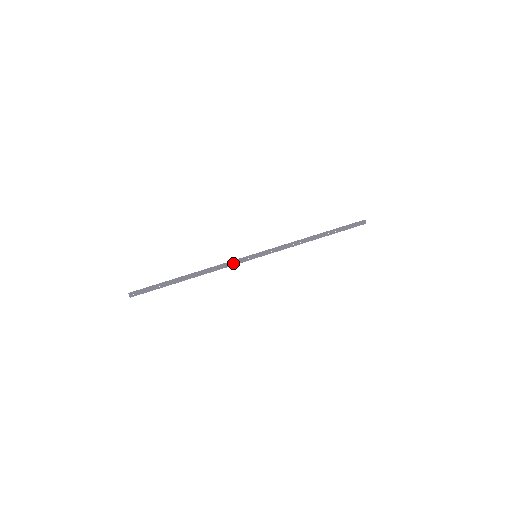
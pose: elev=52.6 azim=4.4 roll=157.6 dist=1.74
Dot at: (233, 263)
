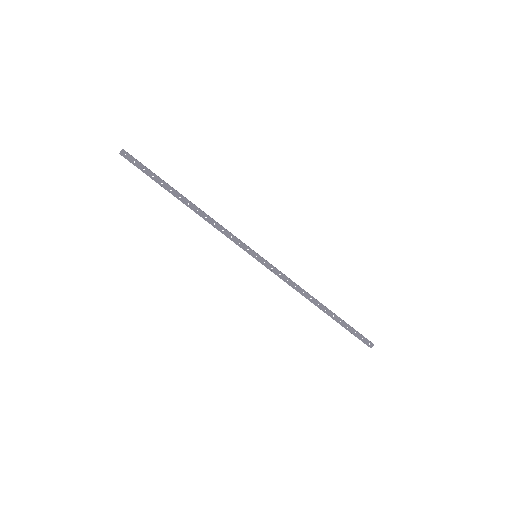
Dot at: (231, 238)
